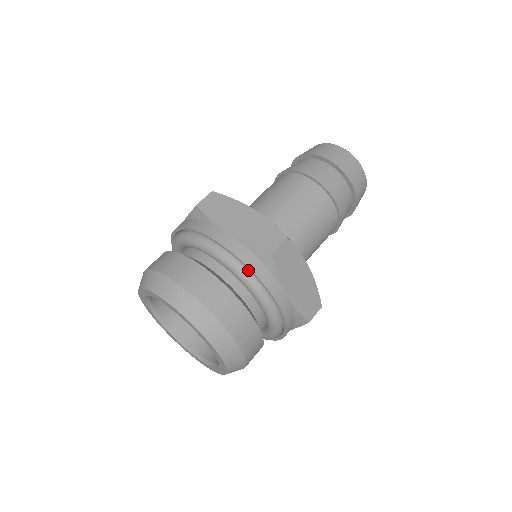
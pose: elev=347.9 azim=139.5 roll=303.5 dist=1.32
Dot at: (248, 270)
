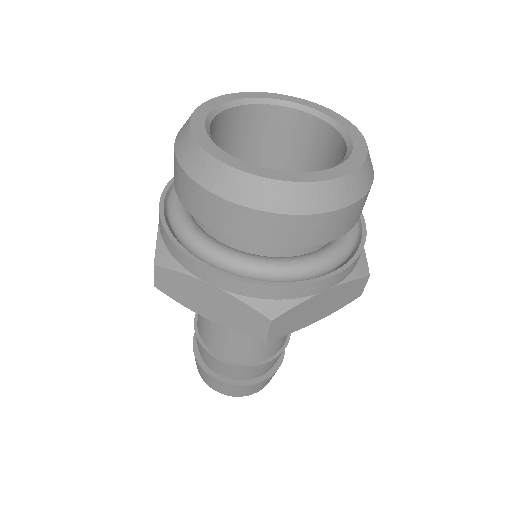
Dot at: occluded
